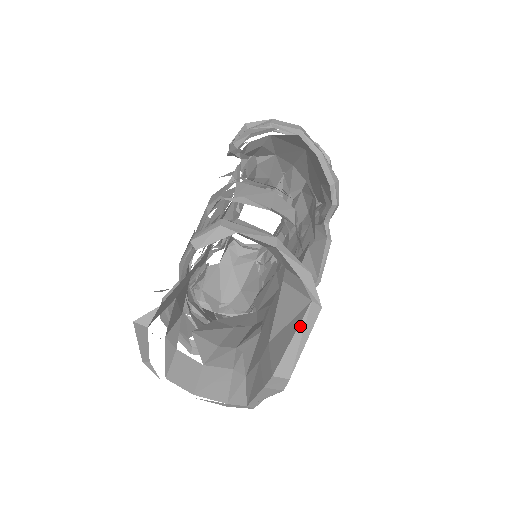
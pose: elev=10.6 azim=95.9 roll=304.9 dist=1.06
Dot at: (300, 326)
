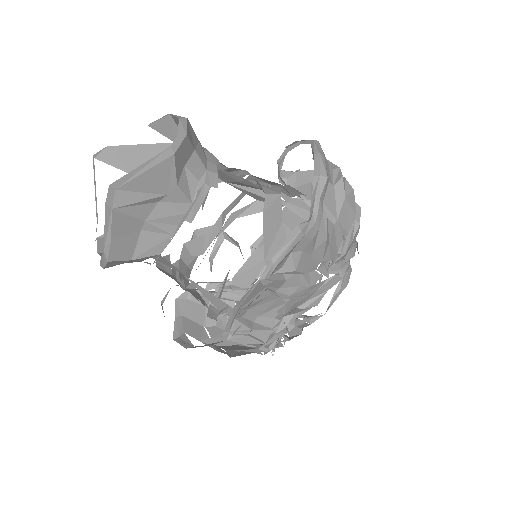
Dot at: (151, 160)
